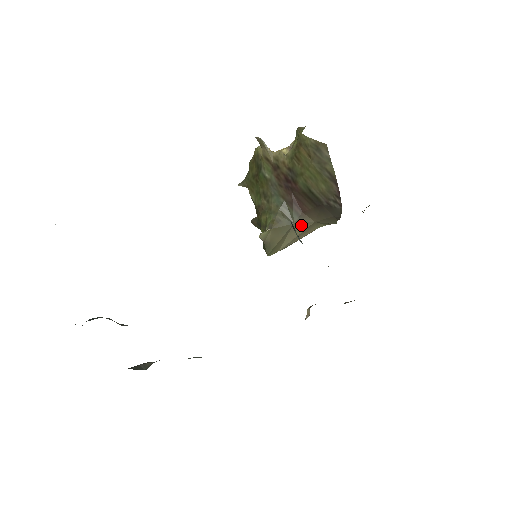
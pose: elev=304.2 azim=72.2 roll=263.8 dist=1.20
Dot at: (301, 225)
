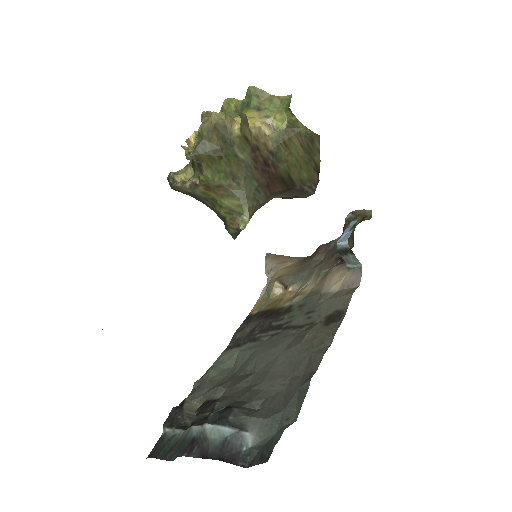
Dot at: (264, 204)
